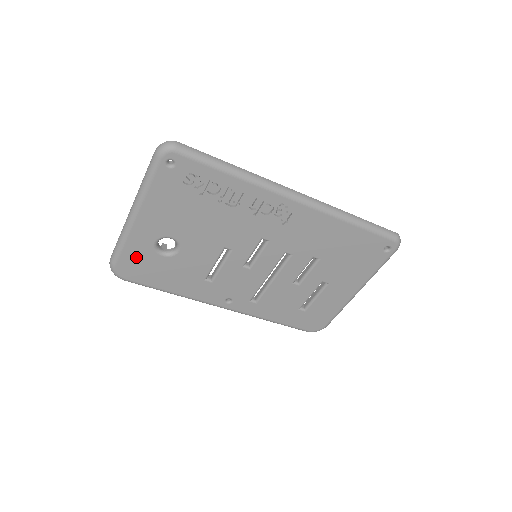
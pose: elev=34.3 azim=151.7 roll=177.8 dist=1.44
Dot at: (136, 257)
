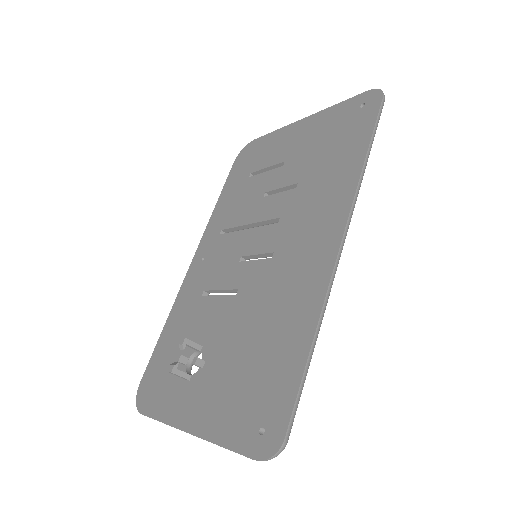
Dot at: occluded
